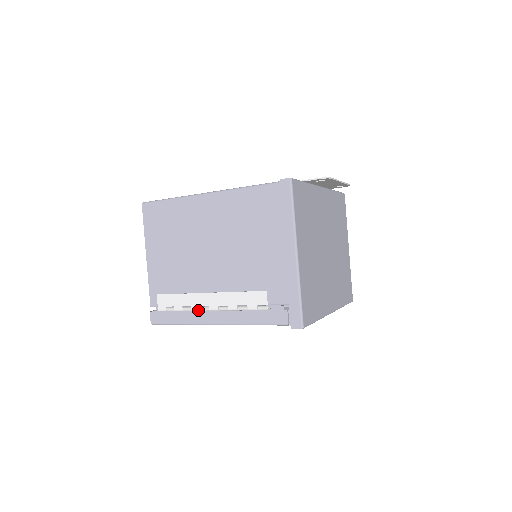
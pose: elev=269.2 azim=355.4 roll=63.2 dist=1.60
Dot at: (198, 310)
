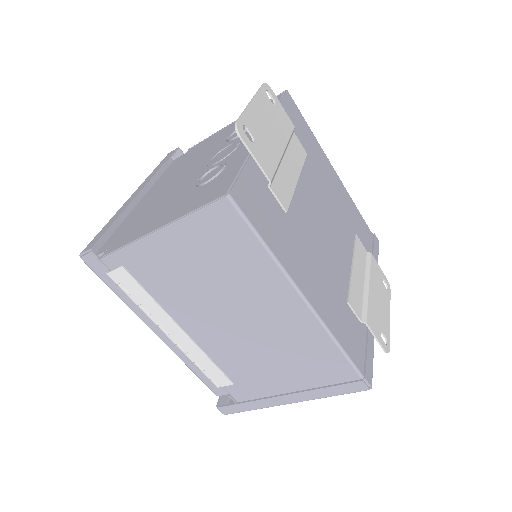
Dot at: occluded
